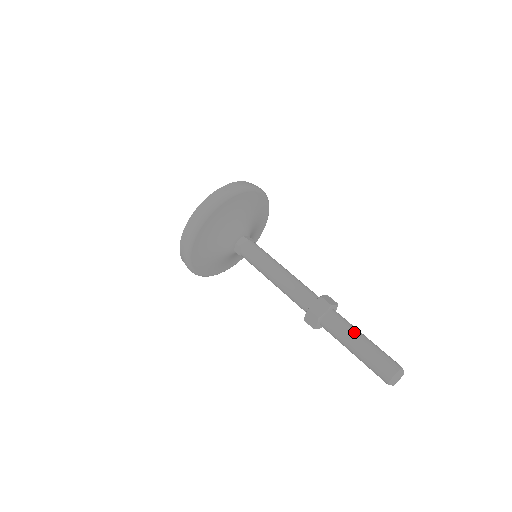
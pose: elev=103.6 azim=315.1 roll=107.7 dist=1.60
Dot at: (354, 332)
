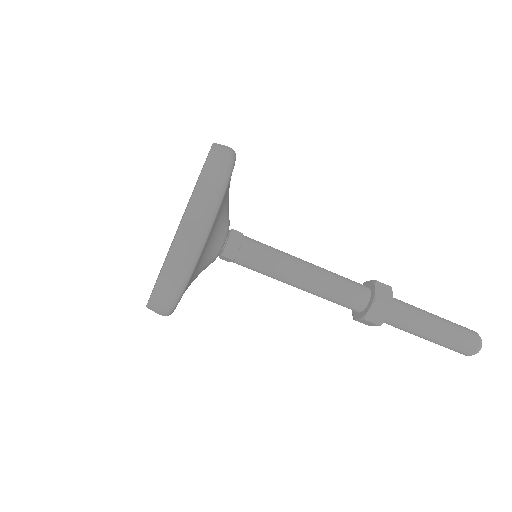
Dot at: (423, 311)
